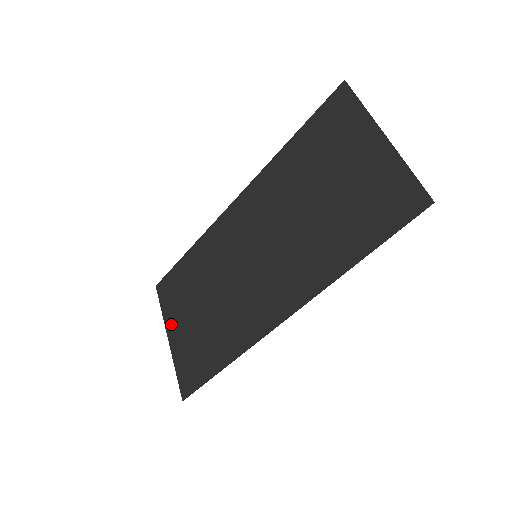
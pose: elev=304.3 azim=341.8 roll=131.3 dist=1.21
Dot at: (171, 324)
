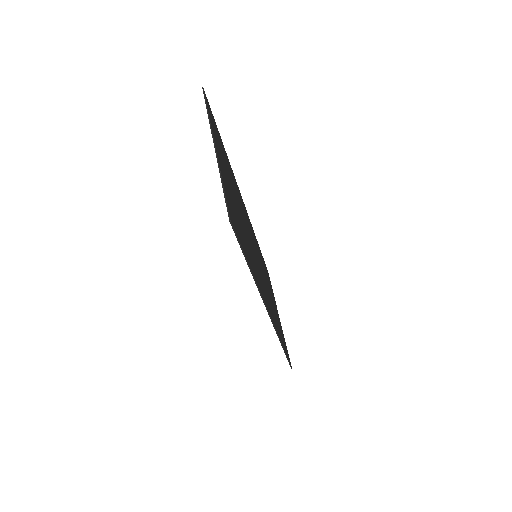
Dot at: occluded
